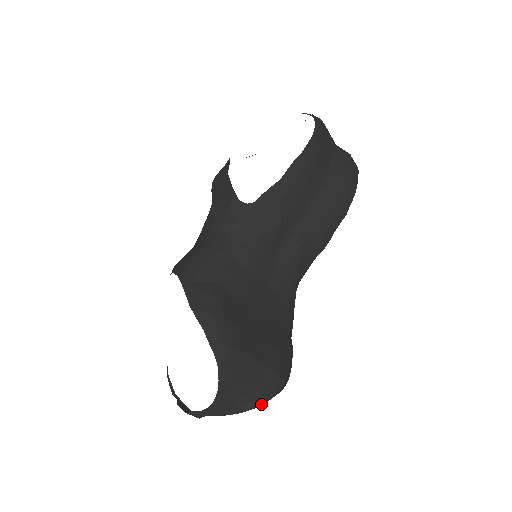
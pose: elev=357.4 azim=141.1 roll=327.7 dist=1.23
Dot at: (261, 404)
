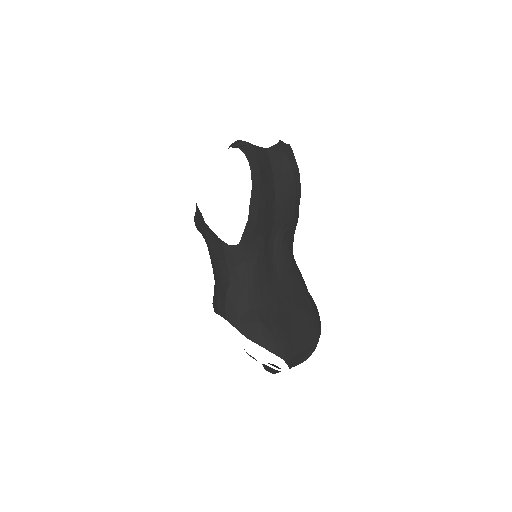
Dot at: (314, 350)
